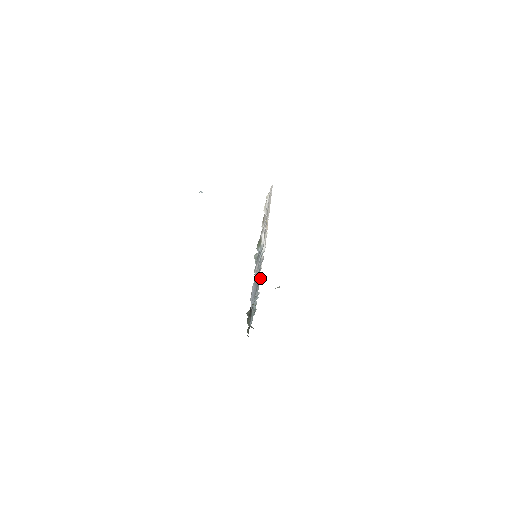
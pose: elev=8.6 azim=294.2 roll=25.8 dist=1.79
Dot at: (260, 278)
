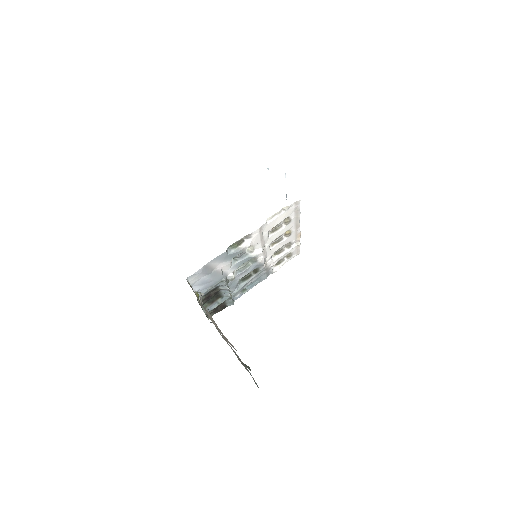
Dot at: (232, 276)
